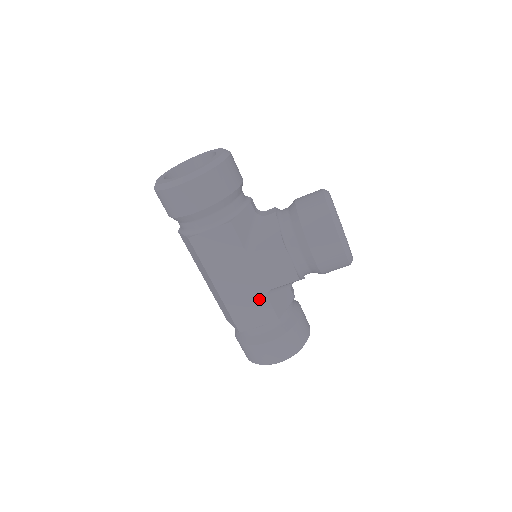
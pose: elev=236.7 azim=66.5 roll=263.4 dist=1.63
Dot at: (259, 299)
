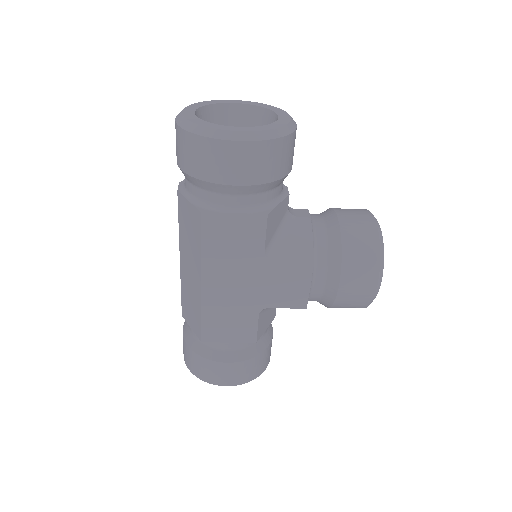
Dot at: (247, 314)
